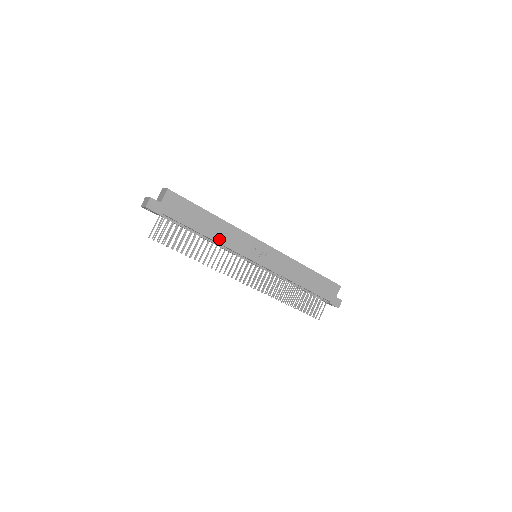
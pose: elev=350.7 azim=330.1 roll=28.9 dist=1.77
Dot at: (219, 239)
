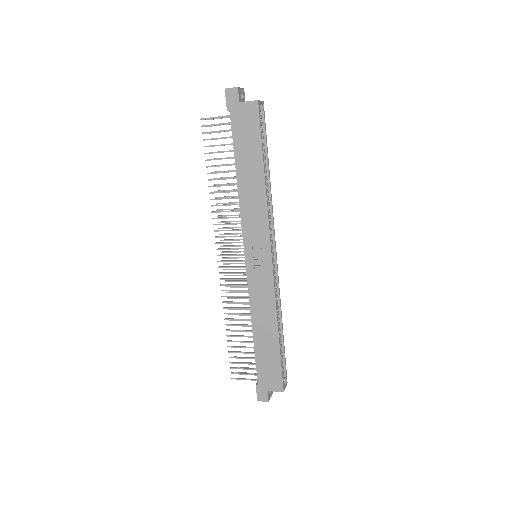
Dot at: (243, 195)
